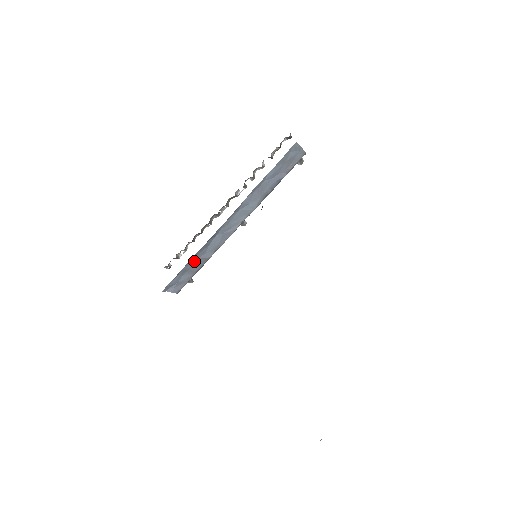
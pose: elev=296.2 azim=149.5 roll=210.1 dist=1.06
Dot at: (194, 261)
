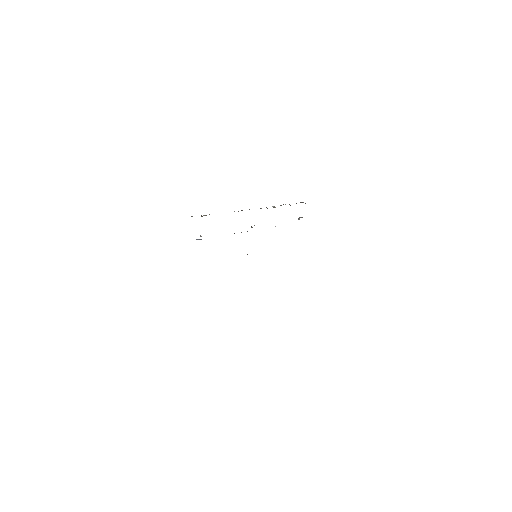
Dot at: occluded
